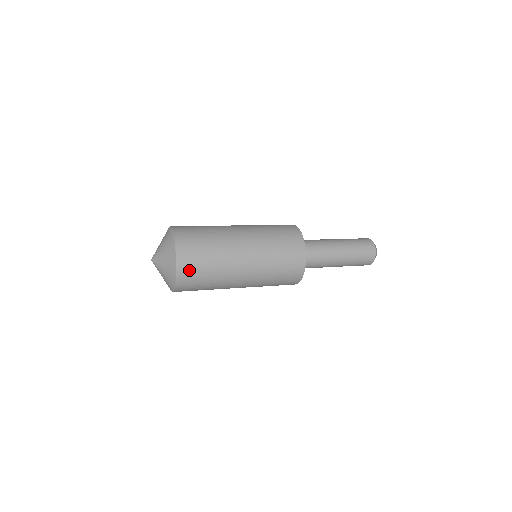
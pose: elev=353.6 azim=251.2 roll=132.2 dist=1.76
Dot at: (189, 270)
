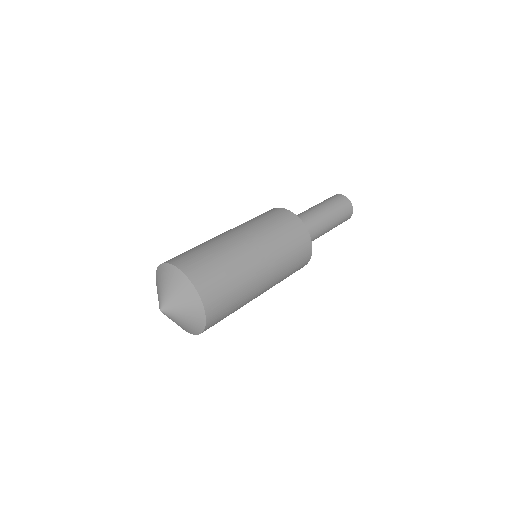
Dot at: (216, 304)
